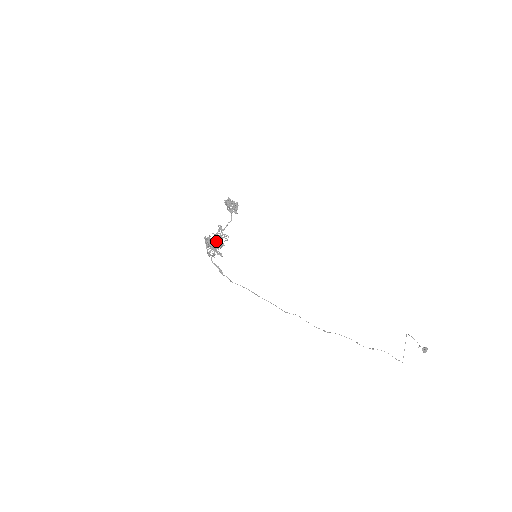
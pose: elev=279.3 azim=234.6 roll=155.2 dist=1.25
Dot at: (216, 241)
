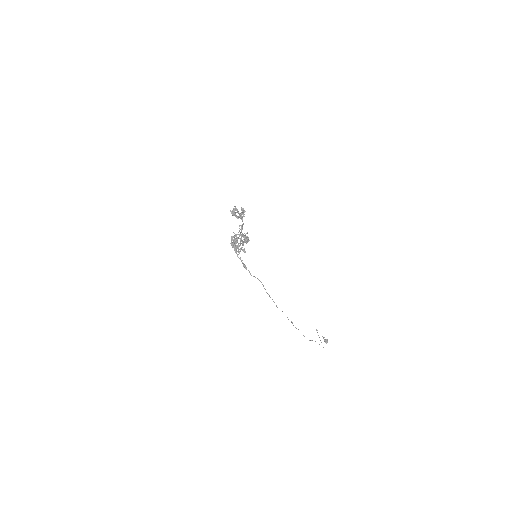
Dot at: (245, 236)
